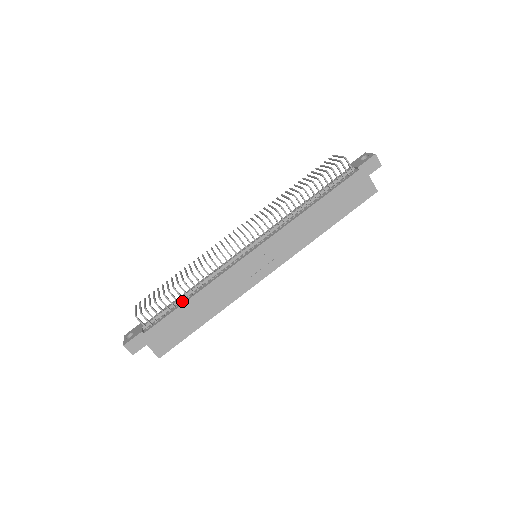
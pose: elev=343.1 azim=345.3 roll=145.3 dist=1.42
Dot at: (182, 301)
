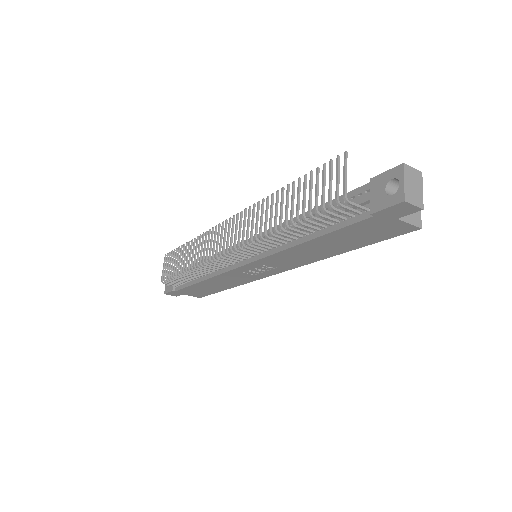
Dot at: (195, 278)
